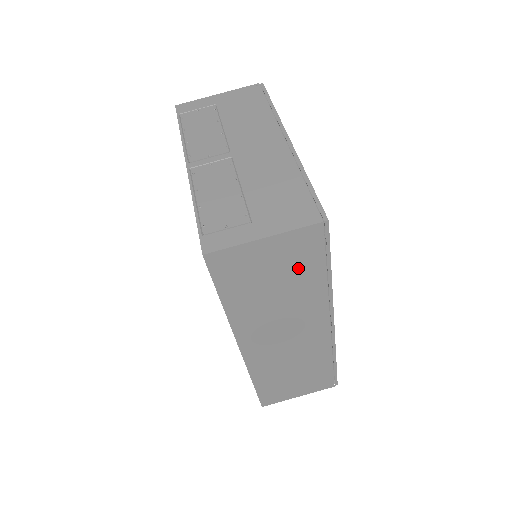
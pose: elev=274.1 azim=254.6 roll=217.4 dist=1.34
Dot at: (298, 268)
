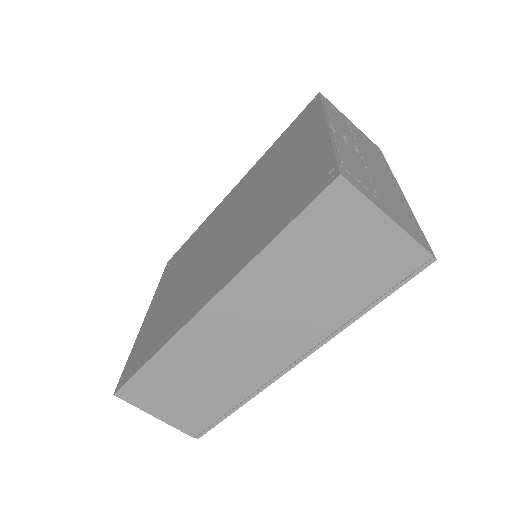
Dot at: (362, 277)
